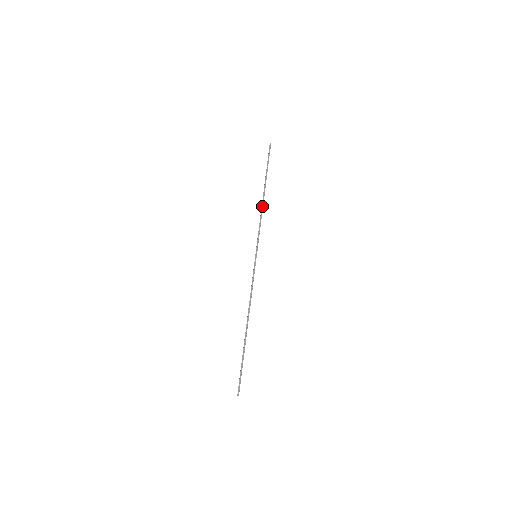
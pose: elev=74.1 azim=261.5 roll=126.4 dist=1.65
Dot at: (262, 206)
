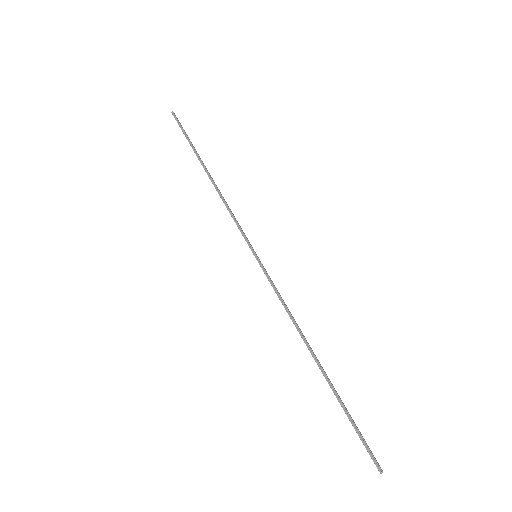
Dot at: (216, 190)
